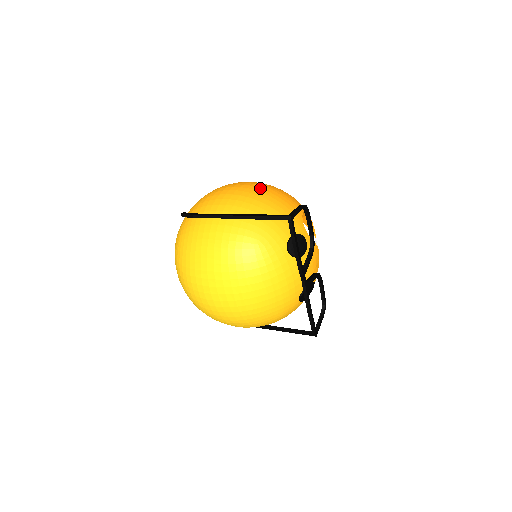
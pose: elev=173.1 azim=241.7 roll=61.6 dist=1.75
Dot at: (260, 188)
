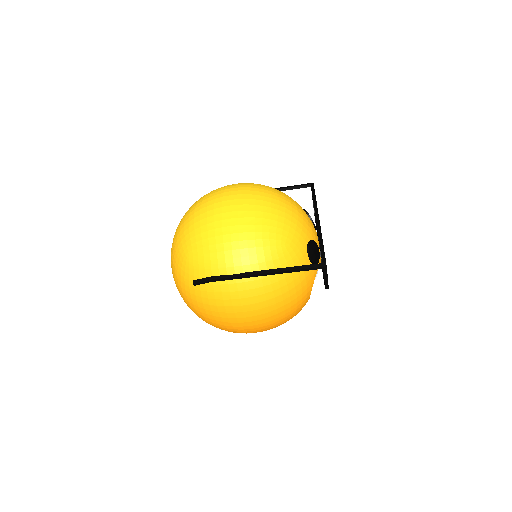
Dot at: occluded
